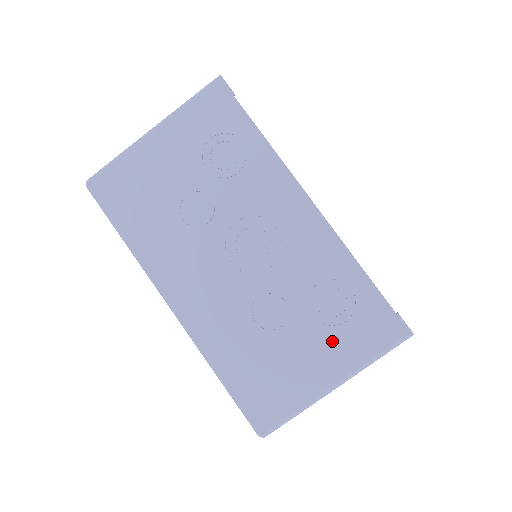
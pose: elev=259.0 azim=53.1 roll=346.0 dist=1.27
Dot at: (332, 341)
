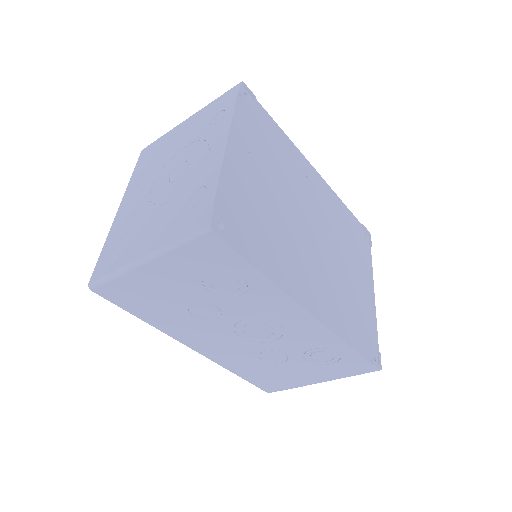
Dot at: (320, 370)
